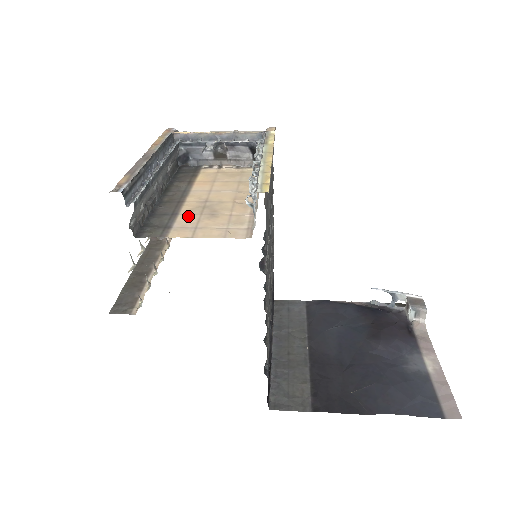
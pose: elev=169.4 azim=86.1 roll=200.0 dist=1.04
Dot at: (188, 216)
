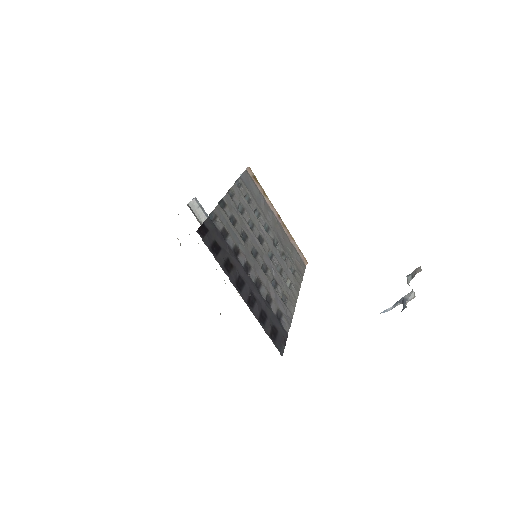
Dot at: occluded
